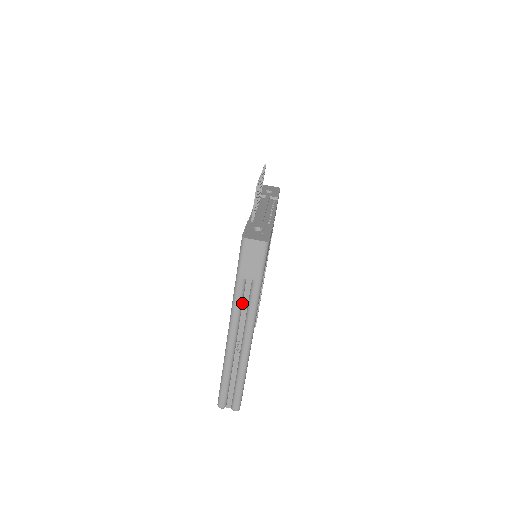
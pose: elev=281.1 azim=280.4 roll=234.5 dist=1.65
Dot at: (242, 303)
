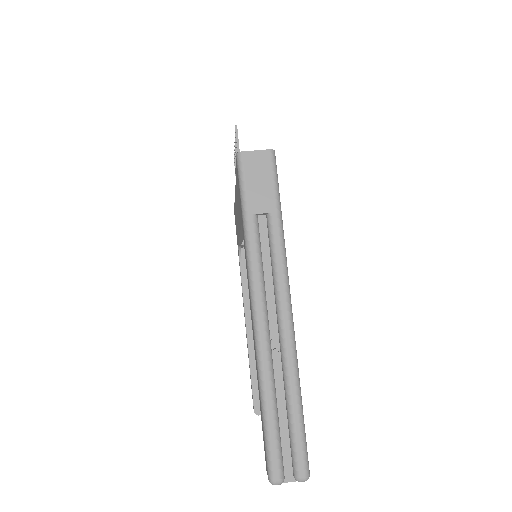
Dot at: (261, 261)
